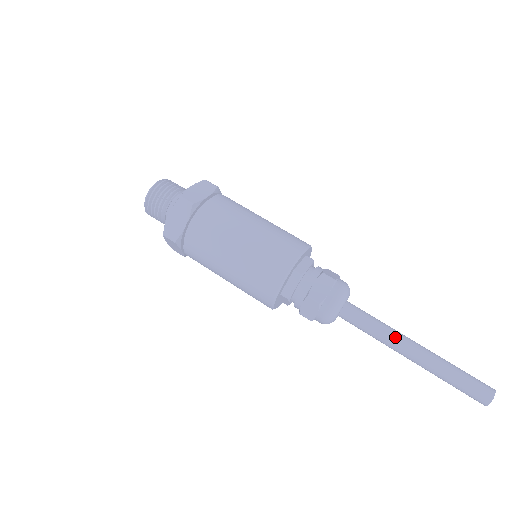
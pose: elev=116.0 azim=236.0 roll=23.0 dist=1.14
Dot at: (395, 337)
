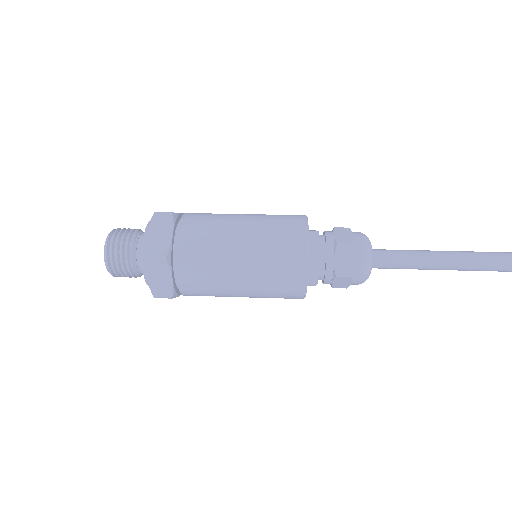
Dot at: (434, 252)
